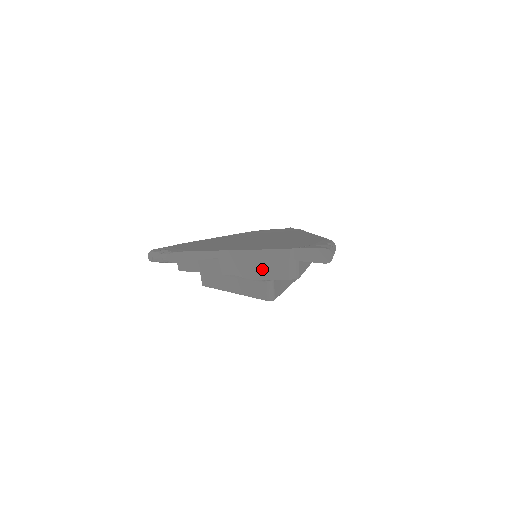
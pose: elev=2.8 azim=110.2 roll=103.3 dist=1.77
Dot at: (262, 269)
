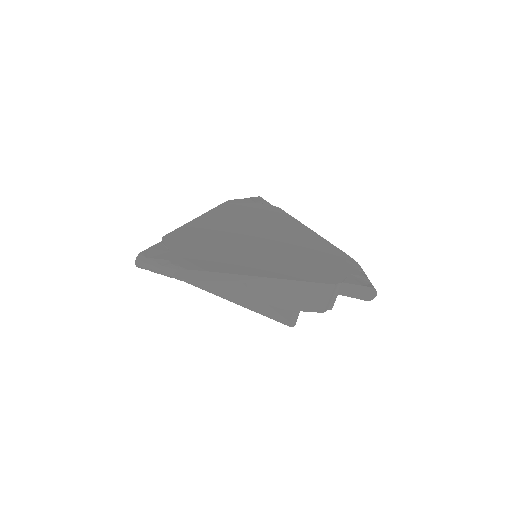
Dot at: (297, 300)
